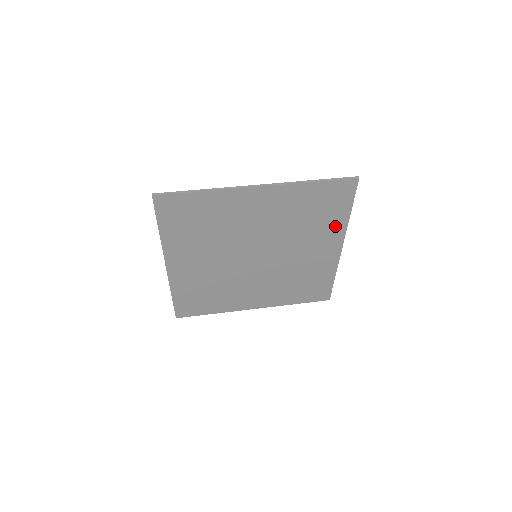
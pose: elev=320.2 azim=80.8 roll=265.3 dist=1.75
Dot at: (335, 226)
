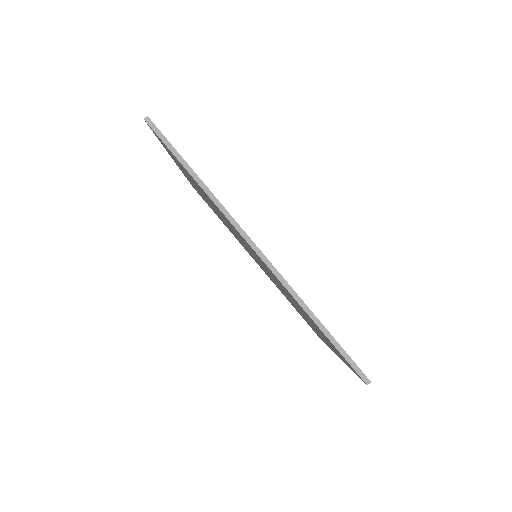
Dot at: occluded
